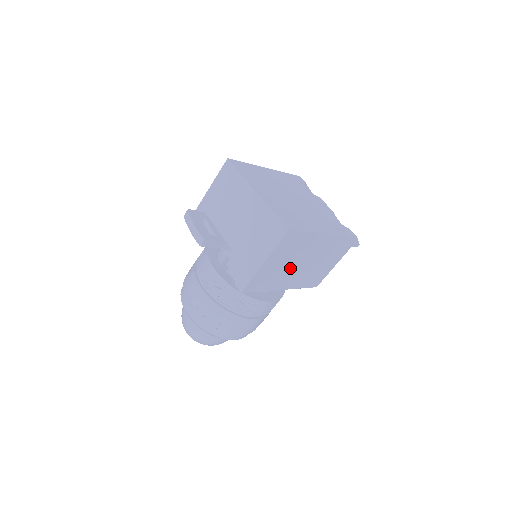
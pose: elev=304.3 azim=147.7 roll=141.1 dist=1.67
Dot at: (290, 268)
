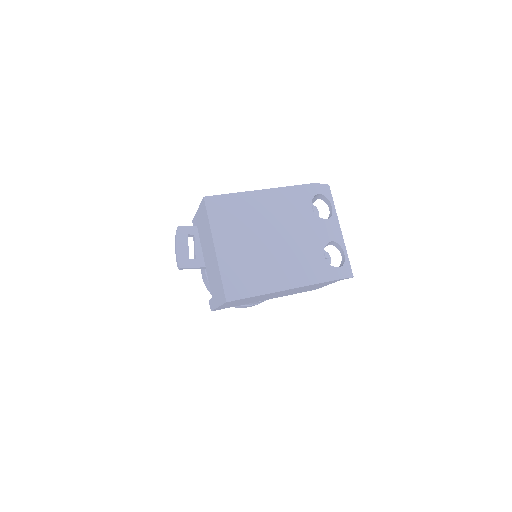
Dot at: (259, 299)
